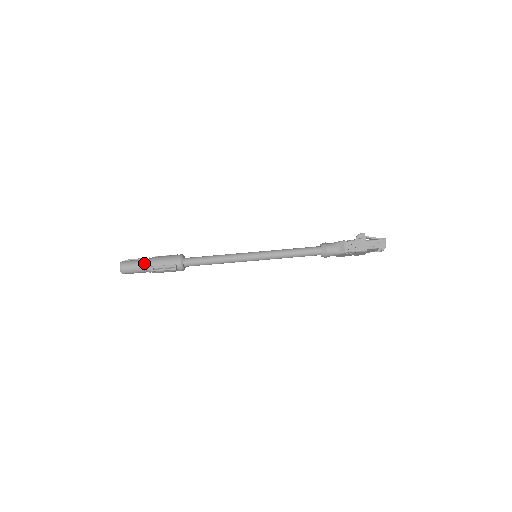
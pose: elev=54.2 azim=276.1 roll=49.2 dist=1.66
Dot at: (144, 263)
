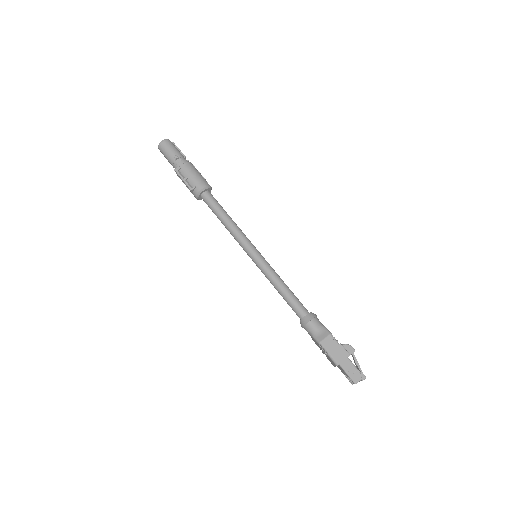
Dot at: (179, 159)
